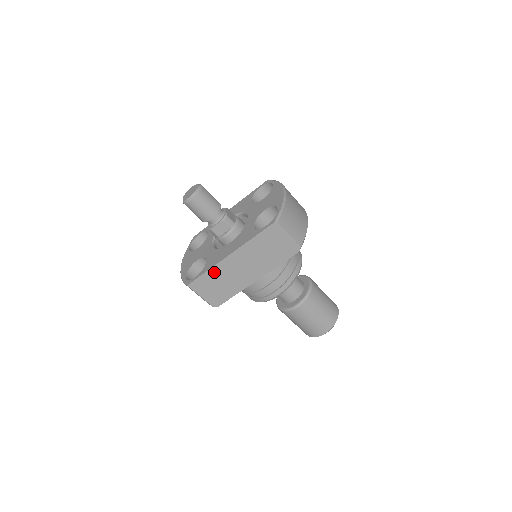
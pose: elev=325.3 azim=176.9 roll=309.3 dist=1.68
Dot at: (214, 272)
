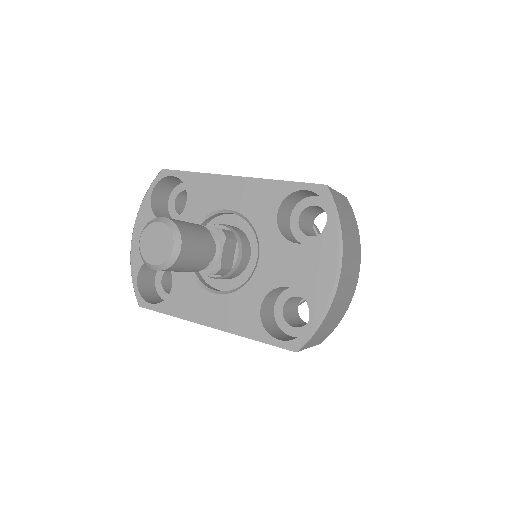
Dot at: occluded
